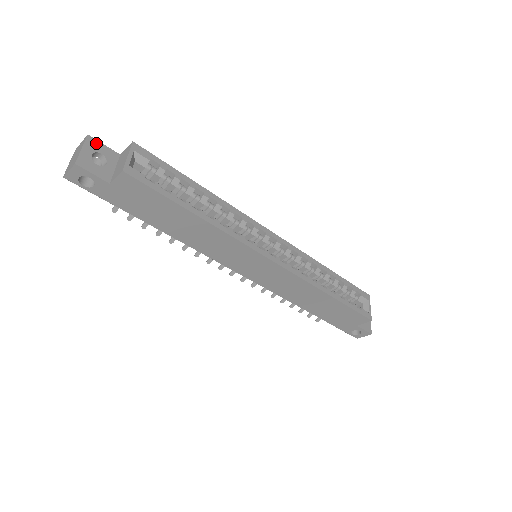
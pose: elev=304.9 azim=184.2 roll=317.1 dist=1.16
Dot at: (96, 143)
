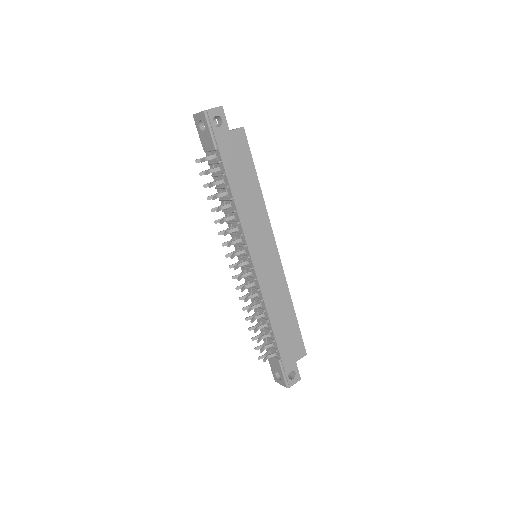
Dot at: occluded
